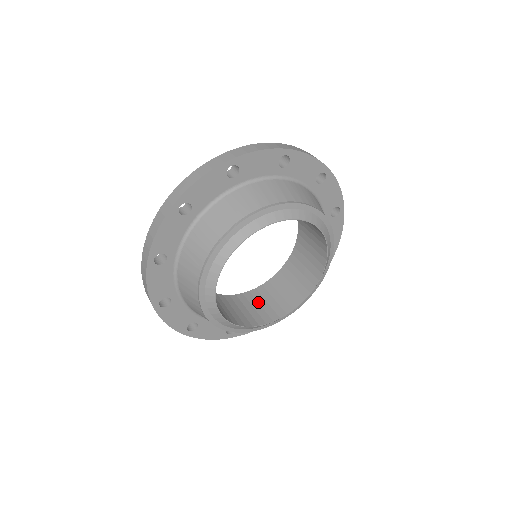
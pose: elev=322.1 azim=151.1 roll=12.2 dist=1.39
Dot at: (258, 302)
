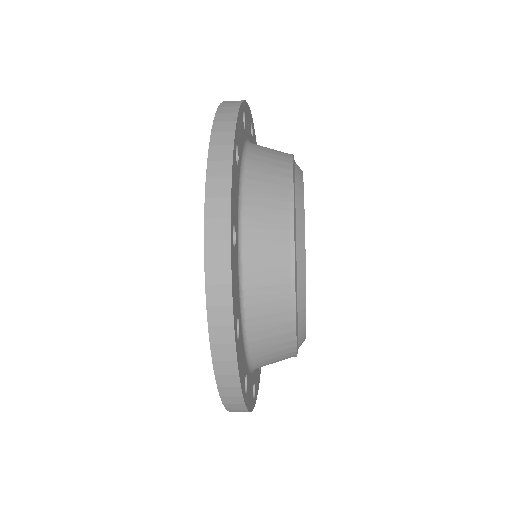
Dot at: occluded
